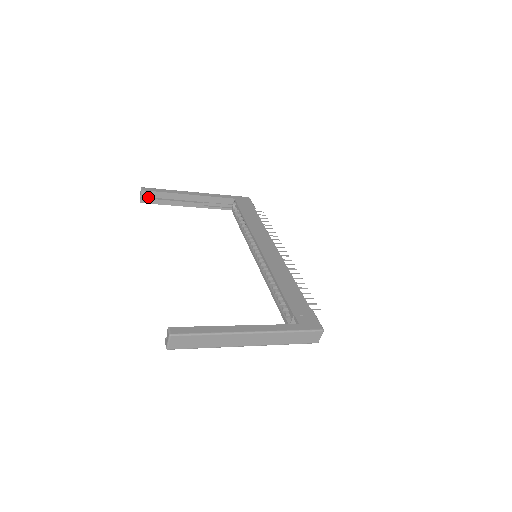
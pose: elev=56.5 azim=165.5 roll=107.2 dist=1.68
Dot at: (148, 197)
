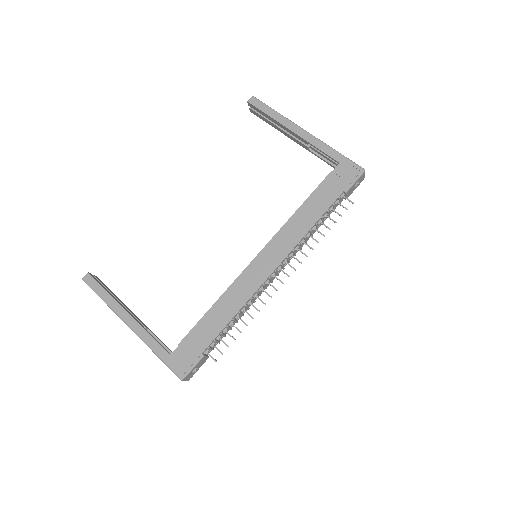
Dot at: occluded
